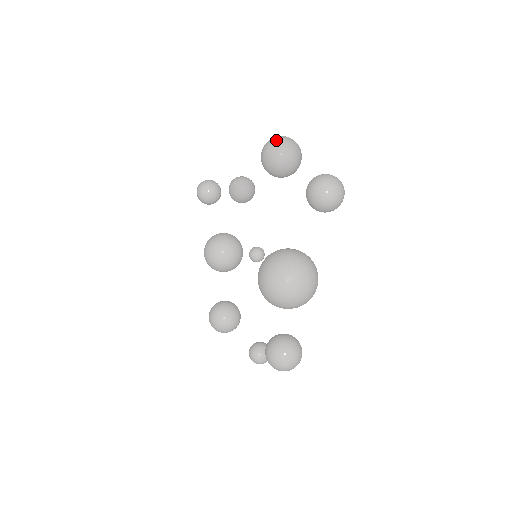
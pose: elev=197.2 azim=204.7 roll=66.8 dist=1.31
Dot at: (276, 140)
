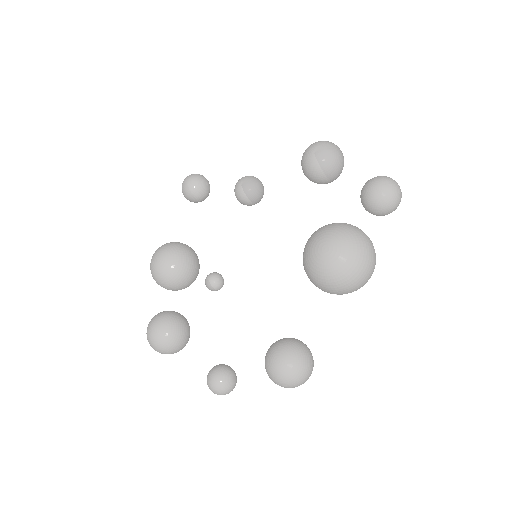
Dot at: occluded
